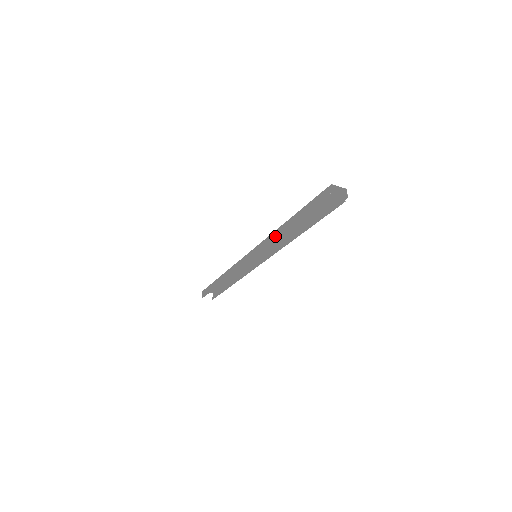
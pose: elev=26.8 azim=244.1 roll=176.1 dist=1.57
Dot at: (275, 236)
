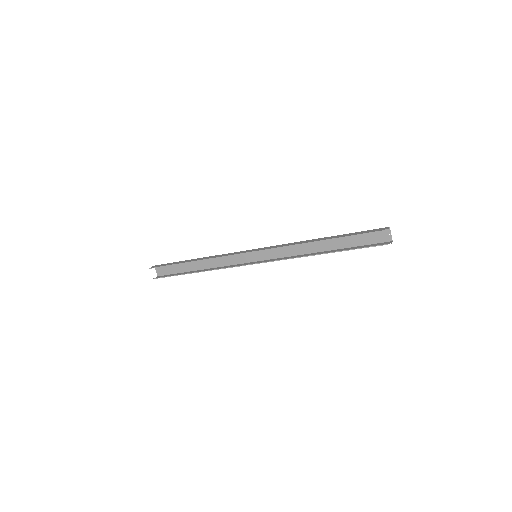
Dot at: (301, 242)
